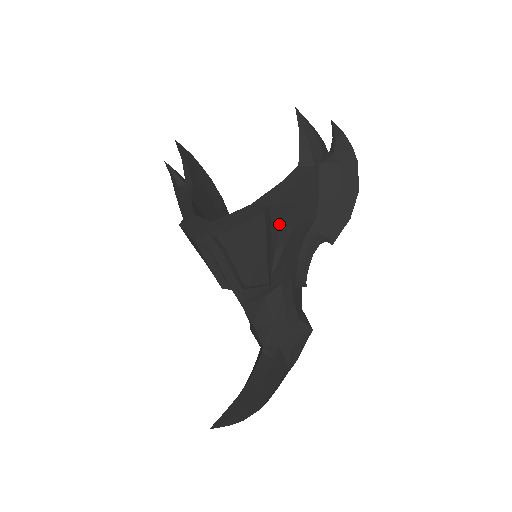
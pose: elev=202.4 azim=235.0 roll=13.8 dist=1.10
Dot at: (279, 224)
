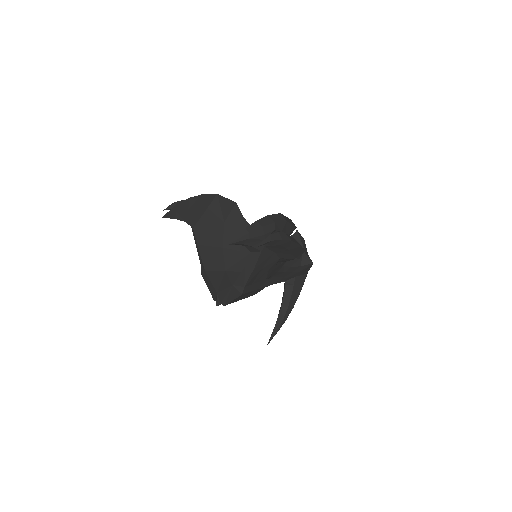
Dot at: (256, 280)
